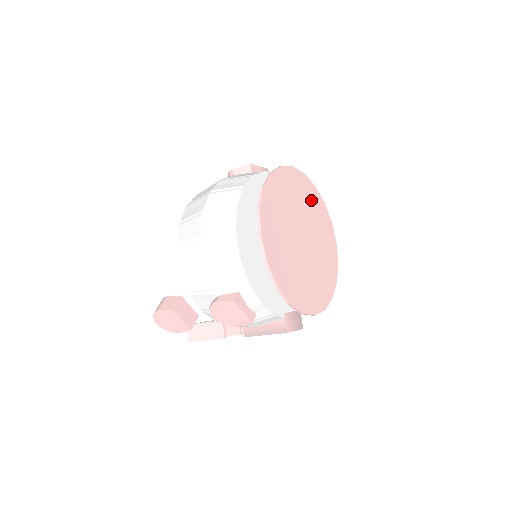
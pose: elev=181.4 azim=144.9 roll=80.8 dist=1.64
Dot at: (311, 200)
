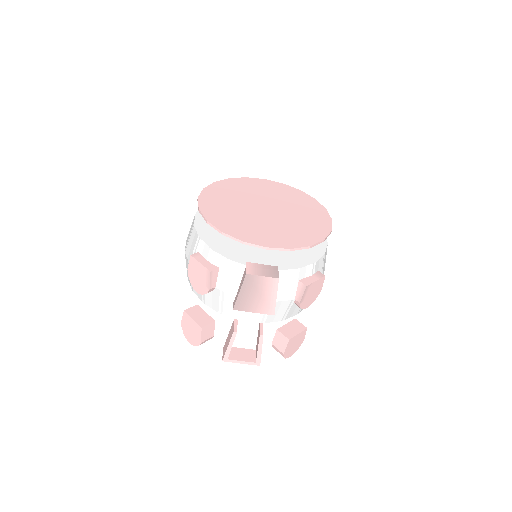
Dot at: (289, 195)
